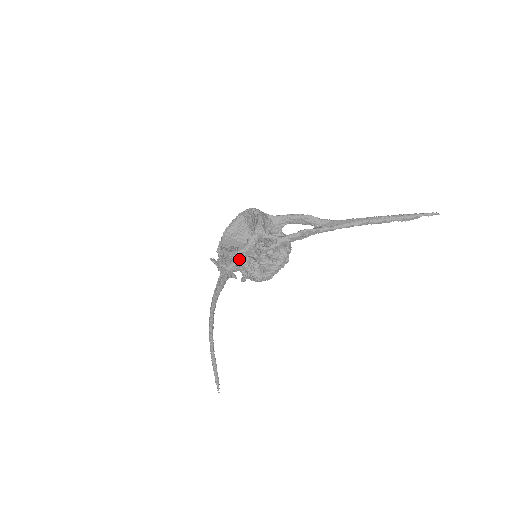
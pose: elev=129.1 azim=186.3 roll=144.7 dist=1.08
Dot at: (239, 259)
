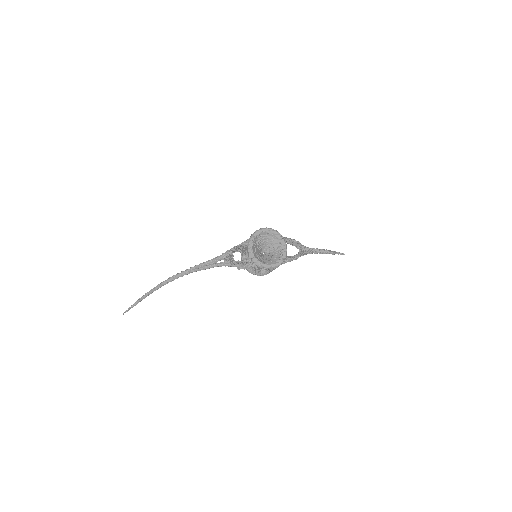
Dot at: occluded
